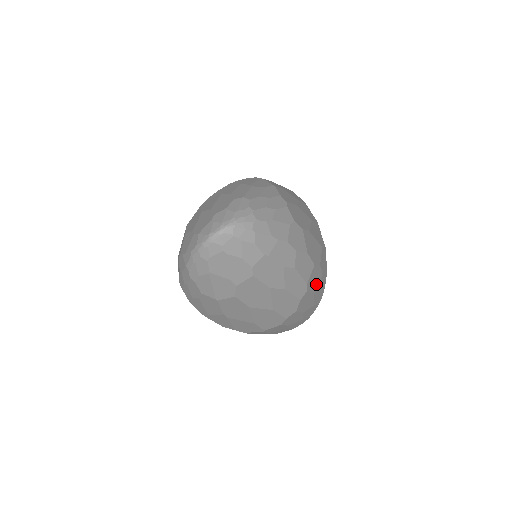
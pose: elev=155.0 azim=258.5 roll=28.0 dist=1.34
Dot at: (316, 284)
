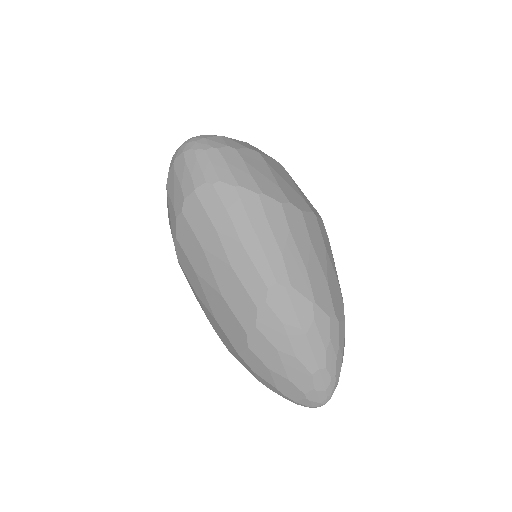
Dot at: occluded
